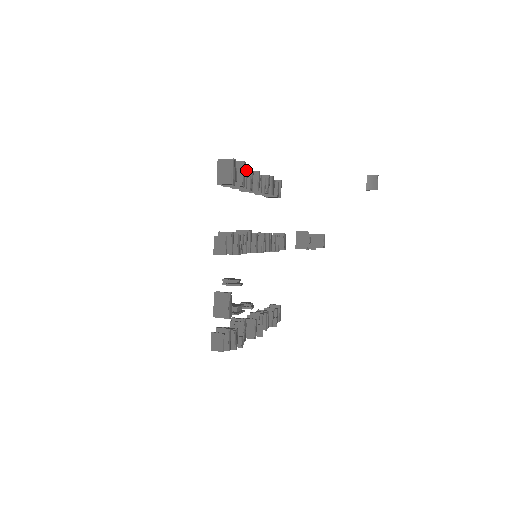
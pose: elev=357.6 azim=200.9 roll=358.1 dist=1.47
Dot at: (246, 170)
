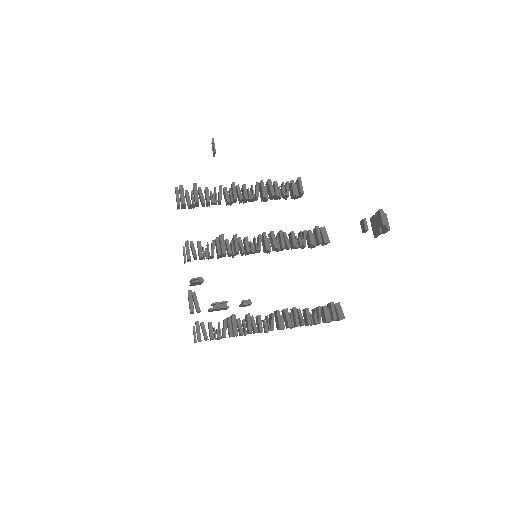
Dot at: (205, 188)
